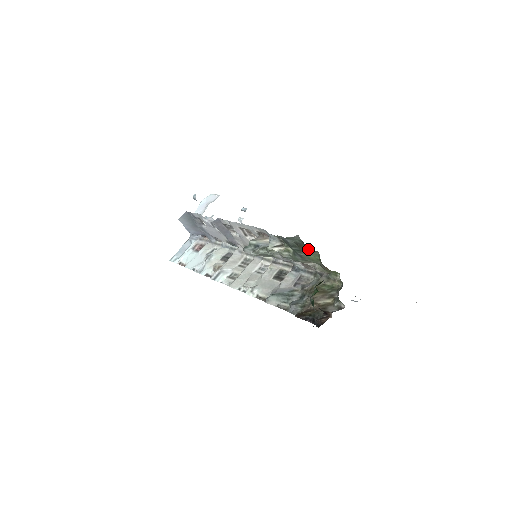
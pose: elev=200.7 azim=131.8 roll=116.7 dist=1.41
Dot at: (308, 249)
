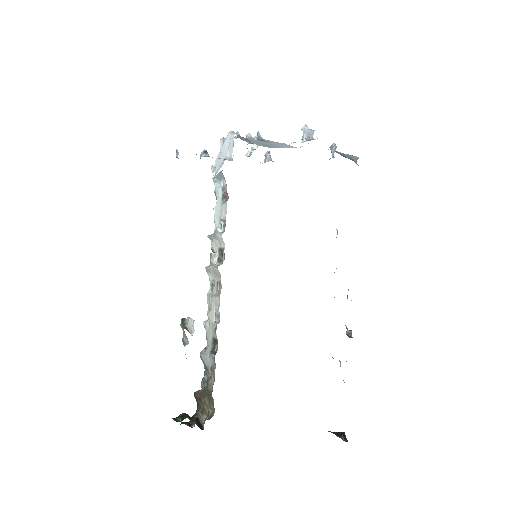
Dot at: occluded
